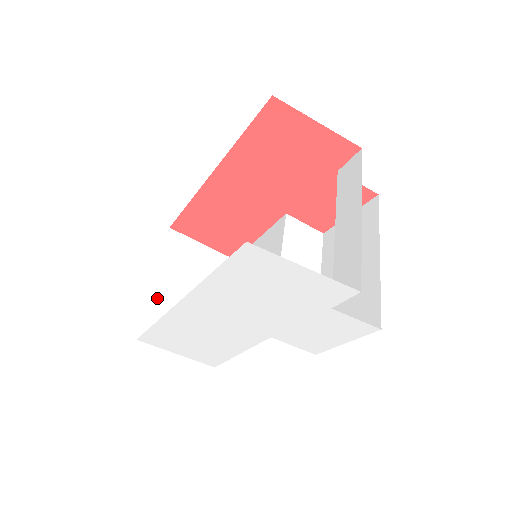
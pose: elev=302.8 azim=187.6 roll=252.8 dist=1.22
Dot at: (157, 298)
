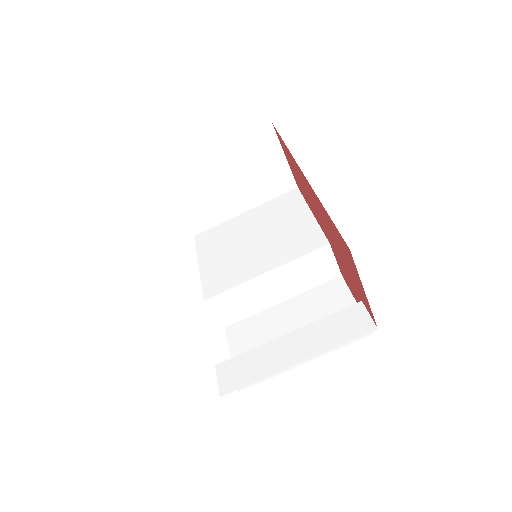
Dot at: (201, 166)
